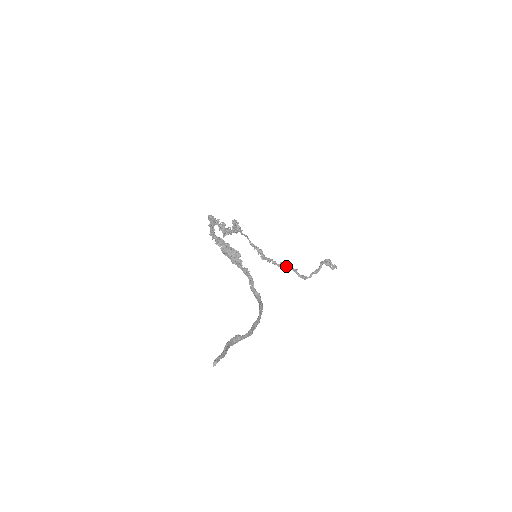
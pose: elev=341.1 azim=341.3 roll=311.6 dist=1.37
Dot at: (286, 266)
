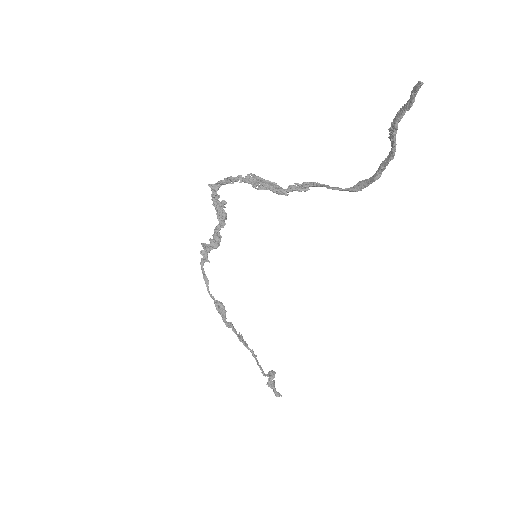
Dot at: (245, 344)
